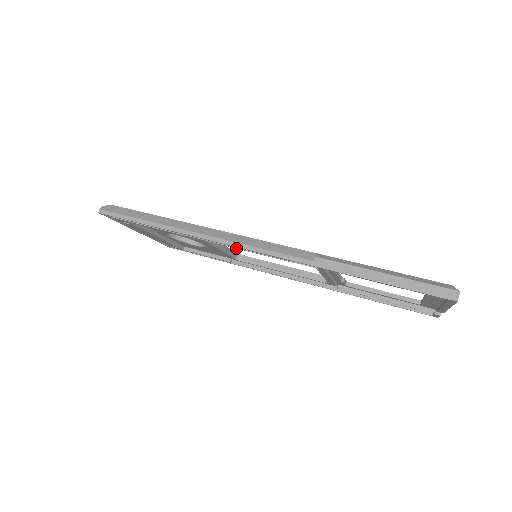
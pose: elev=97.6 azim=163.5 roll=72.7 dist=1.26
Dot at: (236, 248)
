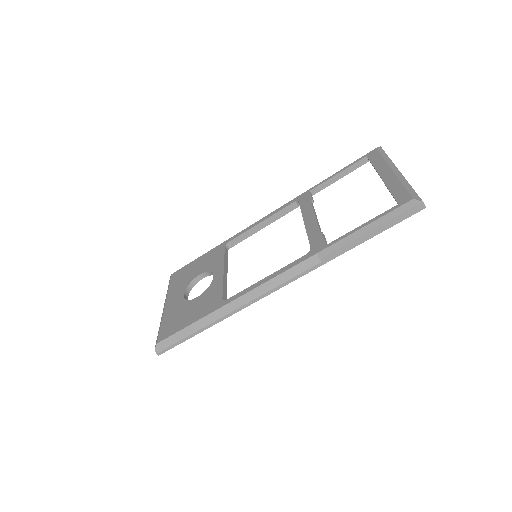
Dot at: occluded
